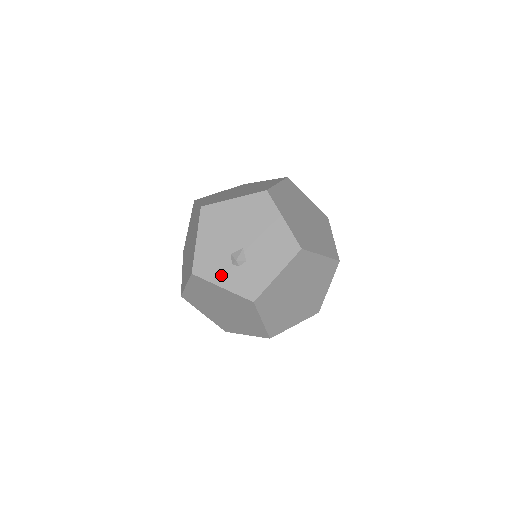
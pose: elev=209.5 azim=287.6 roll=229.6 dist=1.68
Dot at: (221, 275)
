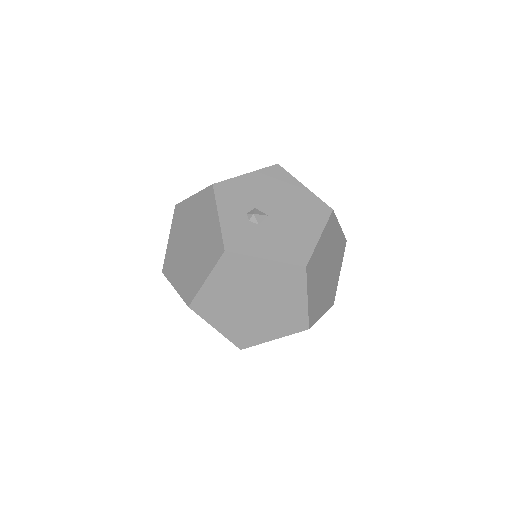
Dot at: (230, 209)
